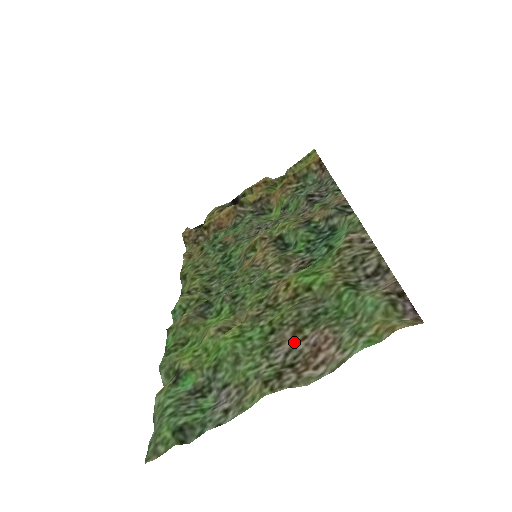
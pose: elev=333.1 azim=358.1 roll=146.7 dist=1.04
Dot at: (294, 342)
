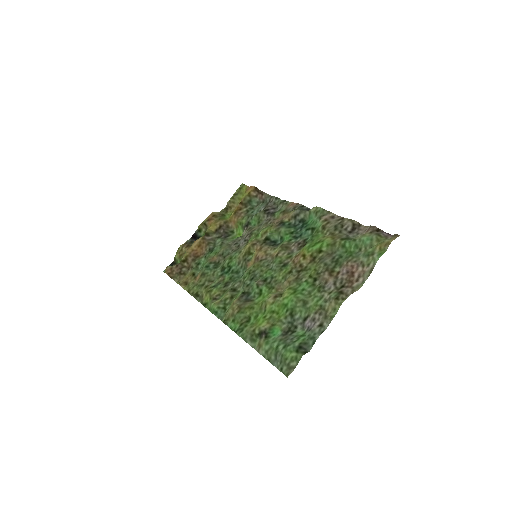
Dot at: (334, 277)
